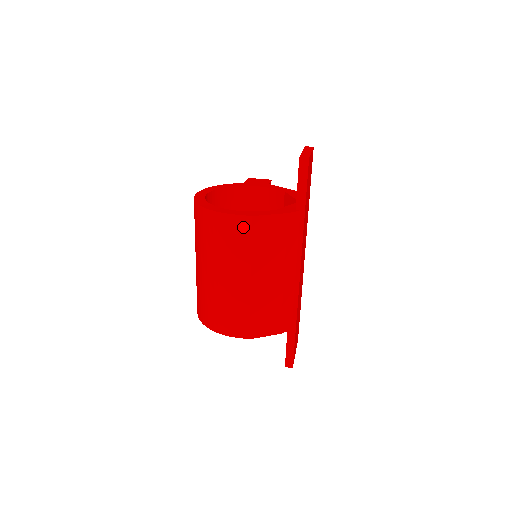
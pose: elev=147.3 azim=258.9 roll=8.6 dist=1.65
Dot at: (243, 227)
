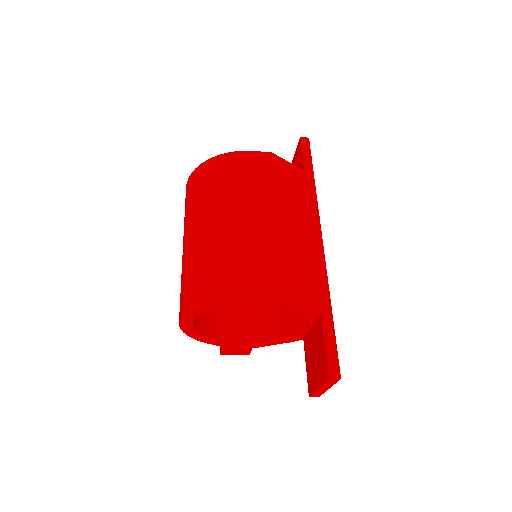
Dot at: (262, 162)
